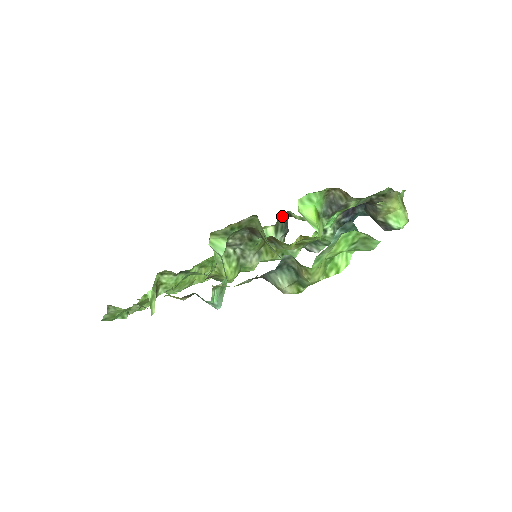
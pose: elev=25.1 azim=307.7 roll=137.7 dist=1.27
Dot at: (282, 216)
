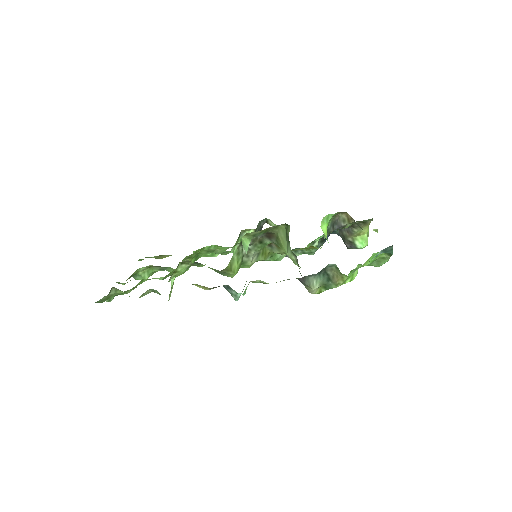
Dot at: (260, 221)
